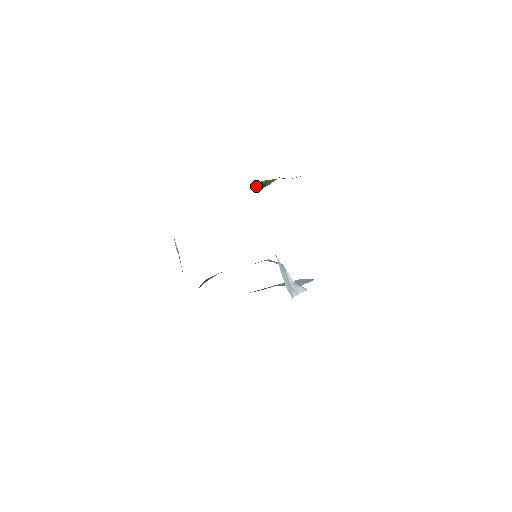
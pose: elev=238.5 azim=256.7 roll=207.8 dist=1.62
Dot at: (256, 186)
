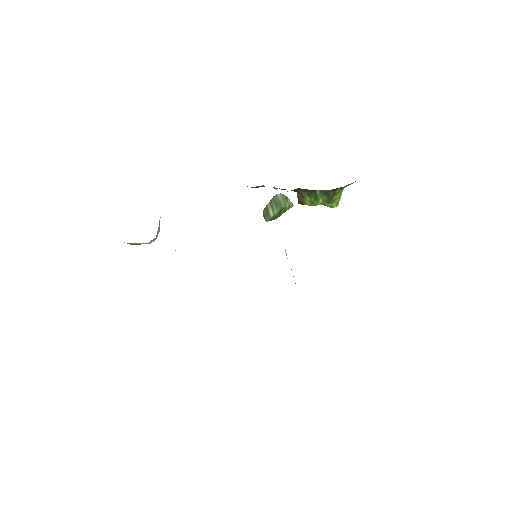
Dot at: (269, 208)
